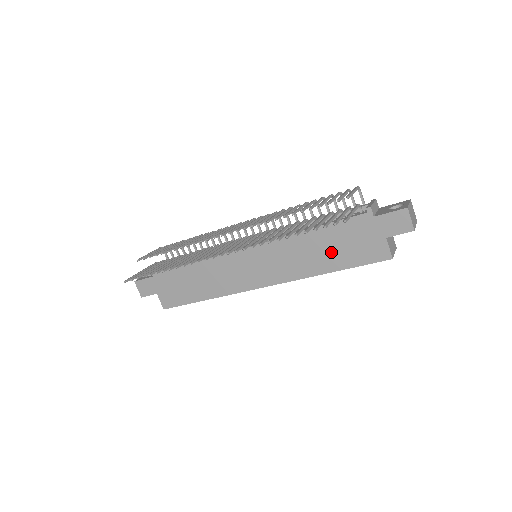
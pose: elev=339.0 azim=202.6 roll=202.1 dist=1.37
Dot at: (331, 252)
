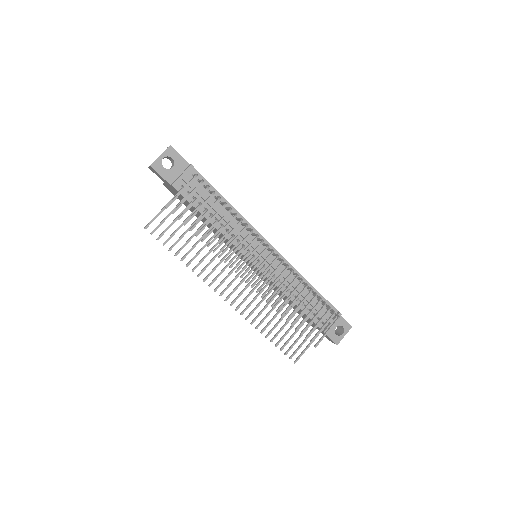
Dot at: occluded
